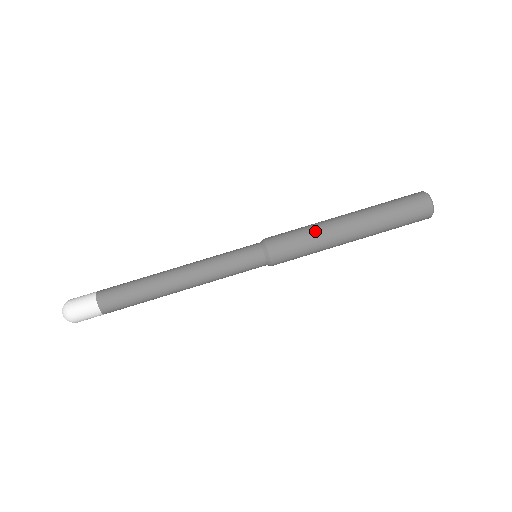
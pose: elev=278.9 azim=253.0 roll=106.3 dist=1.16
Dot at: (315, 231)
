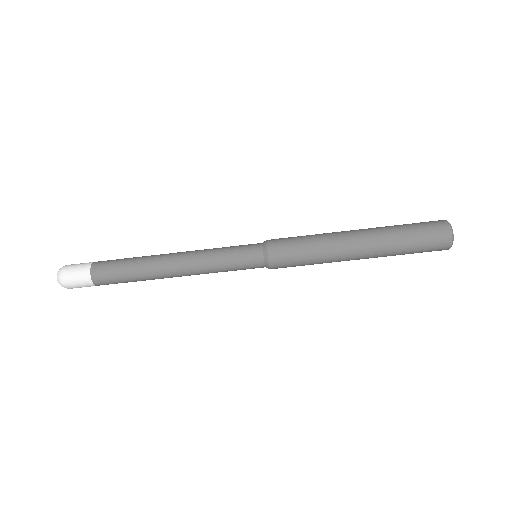
Dot at: (321, 249)
